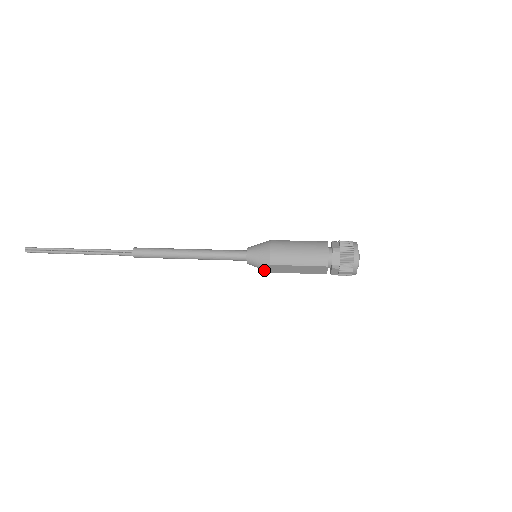
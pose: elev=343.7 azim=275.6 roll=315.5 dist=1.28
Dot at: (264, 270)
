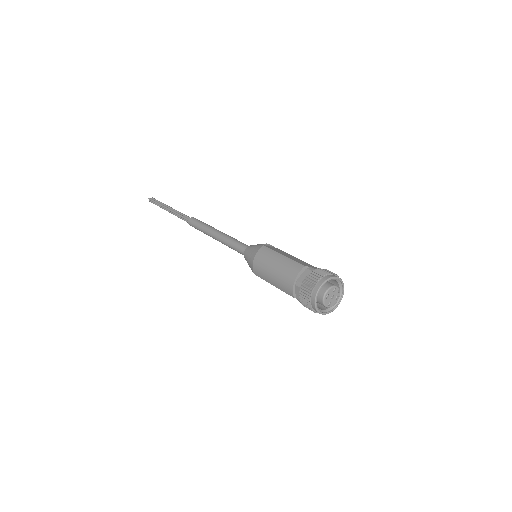
Dot at: occluded
